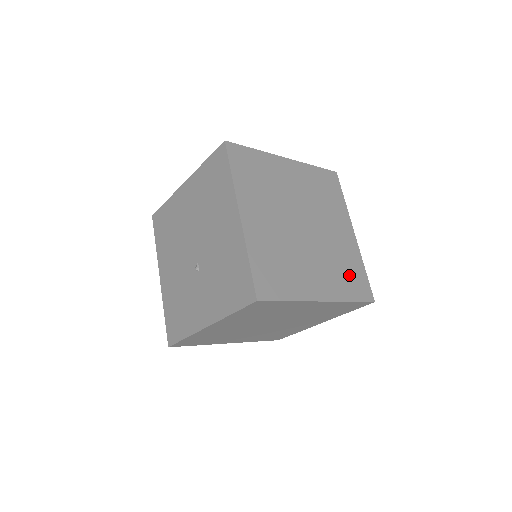
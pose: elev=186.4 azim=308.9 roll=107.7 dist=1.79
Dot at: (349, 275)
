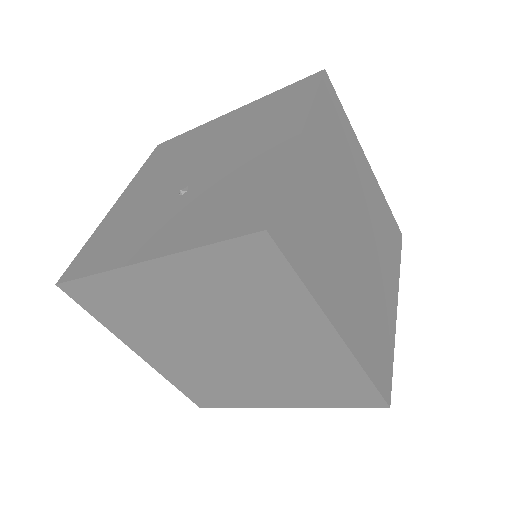
Dot at: (377, 342)
